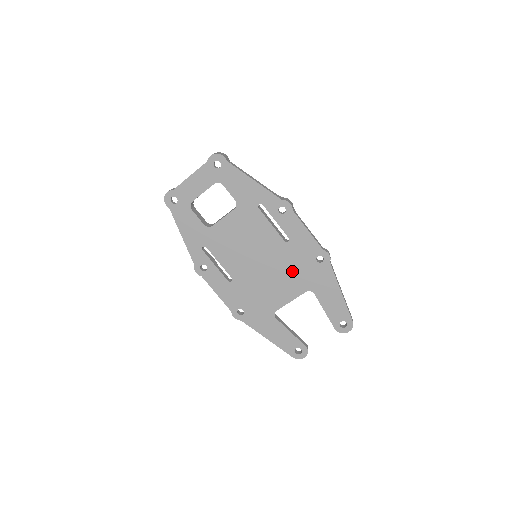
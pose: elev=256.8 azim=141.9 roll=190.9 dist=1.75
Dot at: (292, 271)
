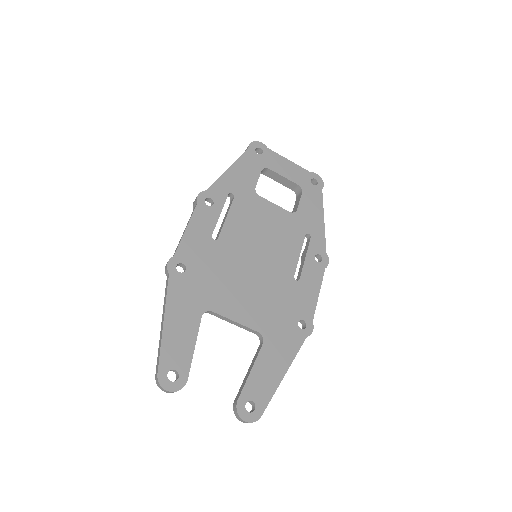
Dot at: (271, 302)
